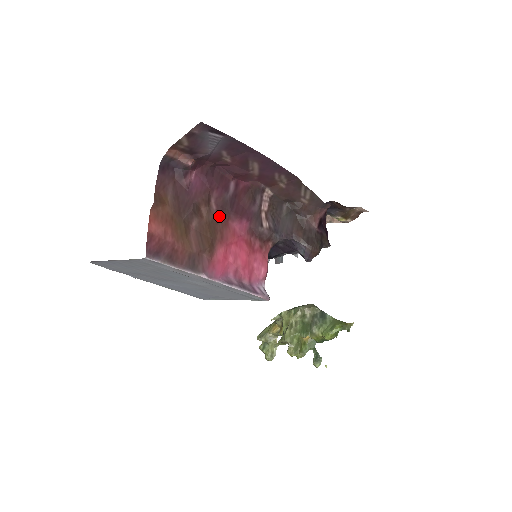
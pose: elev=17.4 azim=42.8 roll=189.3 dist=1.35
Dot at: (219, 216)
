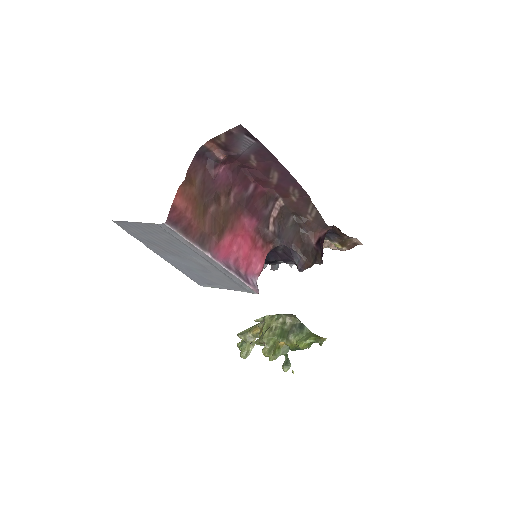
Dot at: (234, 209)
